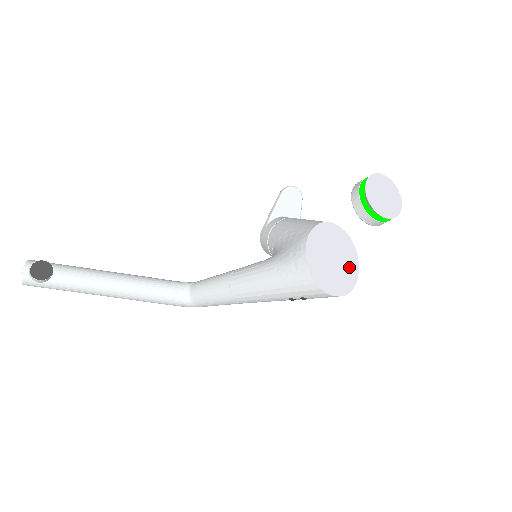
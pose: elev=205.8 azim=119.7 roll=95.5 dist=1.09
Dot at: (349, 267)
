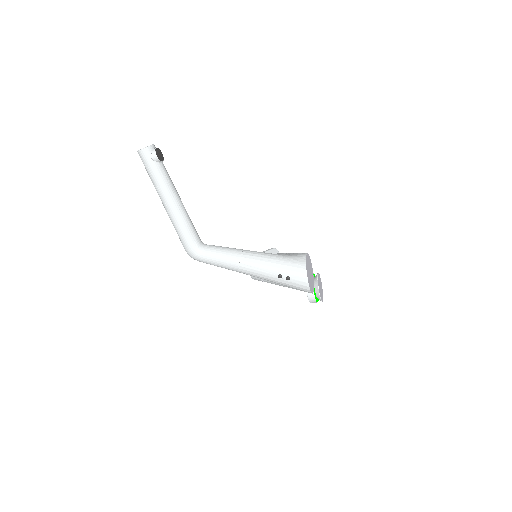
Dot at: (312, 285)
